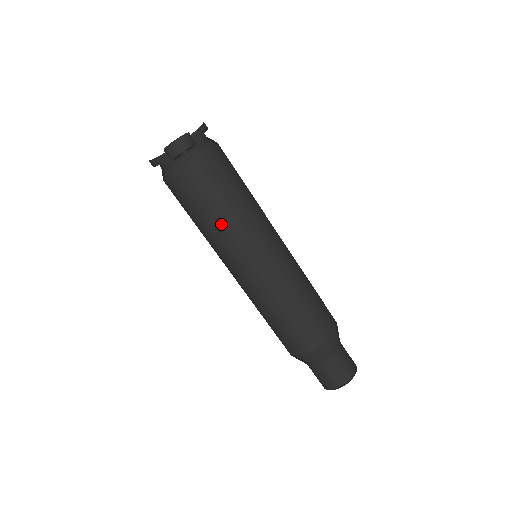
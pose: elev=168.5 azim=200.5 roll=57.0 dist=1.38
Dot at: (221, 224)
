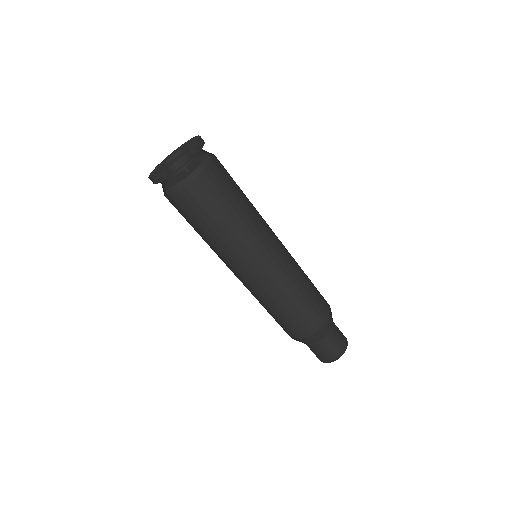
Dot at: (226, 236)
